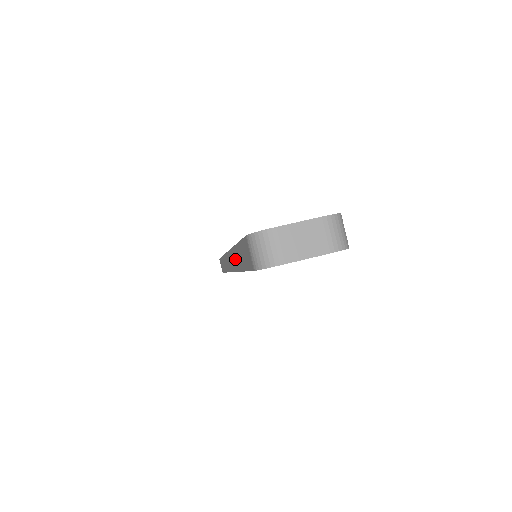
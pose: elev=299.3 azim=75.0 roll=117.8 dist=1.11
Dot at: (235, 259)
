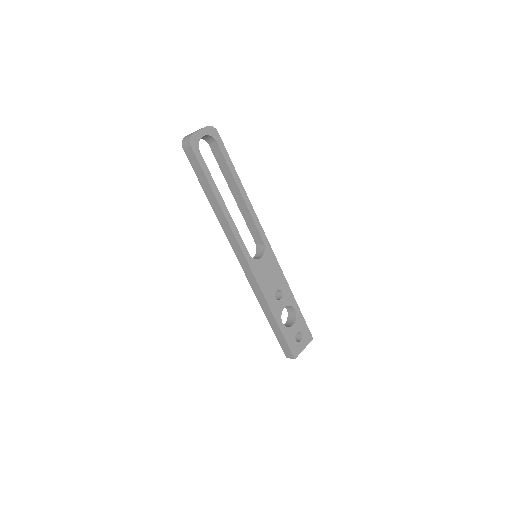
Dot at: (220, 215)
